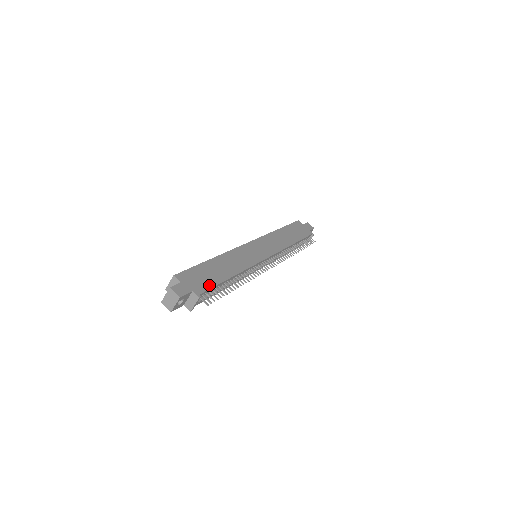
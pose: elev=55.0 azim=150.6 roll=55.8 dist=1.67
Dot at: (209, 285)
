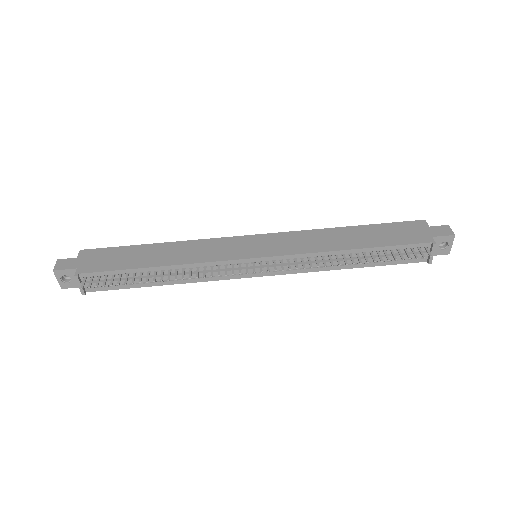
Dot at: (107, 268)
